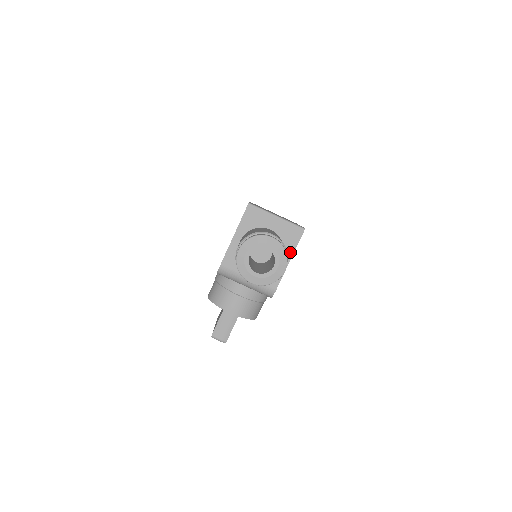
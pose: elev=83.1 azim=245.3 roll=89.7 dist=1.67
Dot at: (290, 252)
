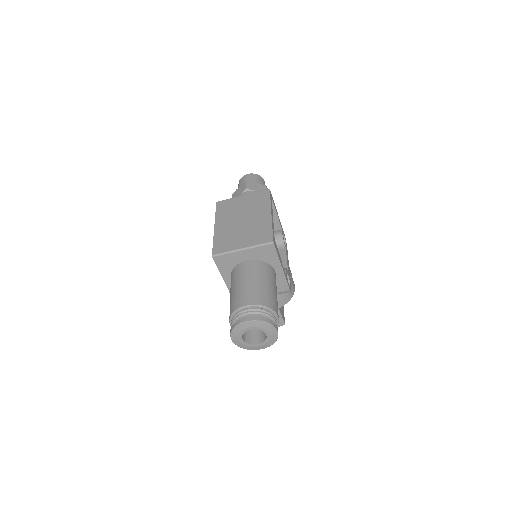
Dot at: (277, 263)
